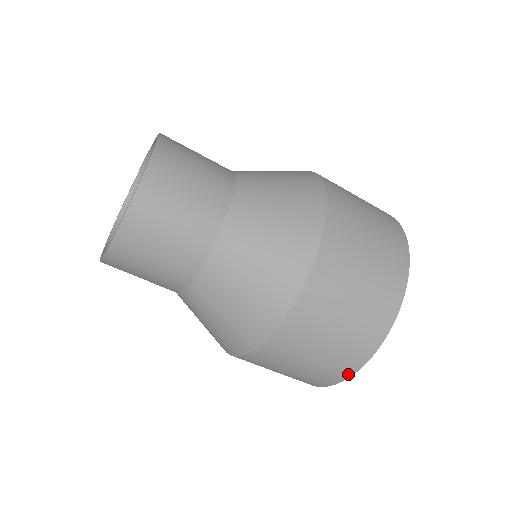
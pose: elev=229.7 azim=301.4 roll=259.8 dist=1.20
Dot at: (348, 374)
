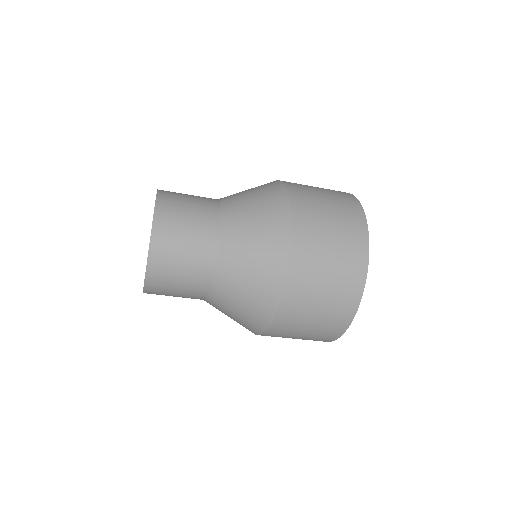
Dot at: (338, 335)
